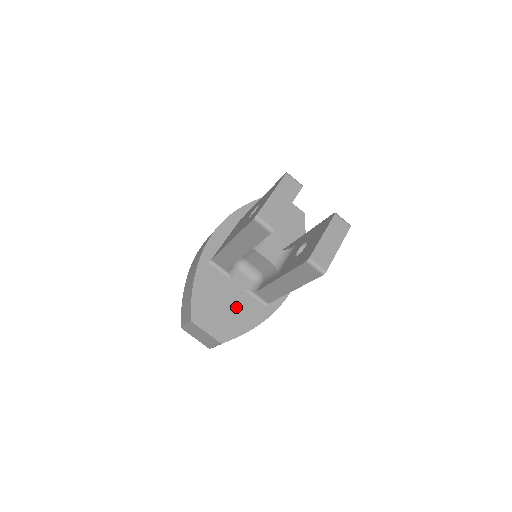
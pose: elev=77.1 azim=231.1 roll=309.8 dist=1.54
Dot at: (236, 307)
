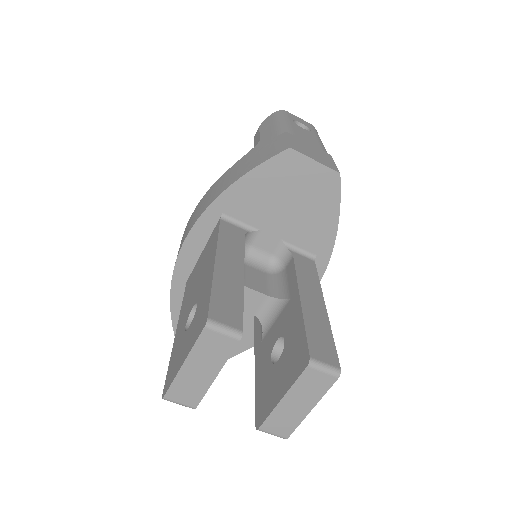
Dot at: occluded
